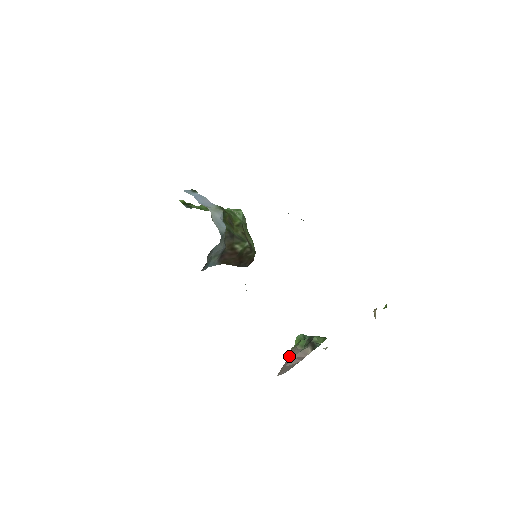
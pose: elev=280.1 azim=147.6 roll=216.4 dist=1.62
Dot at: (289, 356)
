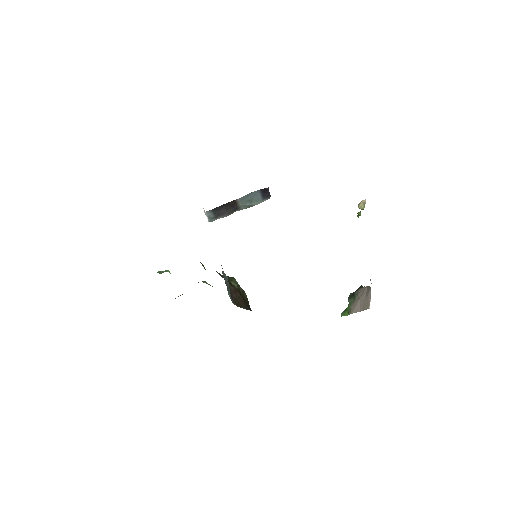
Dot at: (356, 308)
